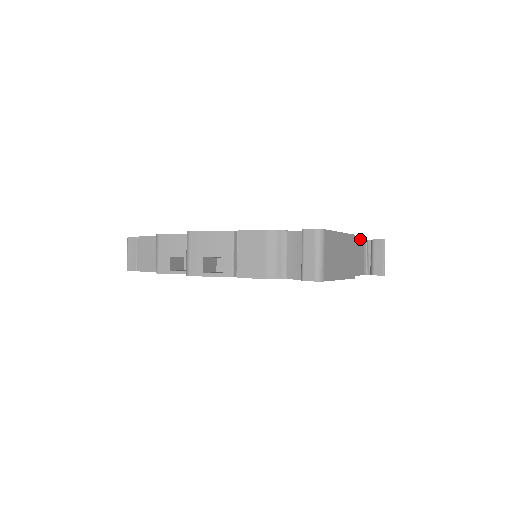
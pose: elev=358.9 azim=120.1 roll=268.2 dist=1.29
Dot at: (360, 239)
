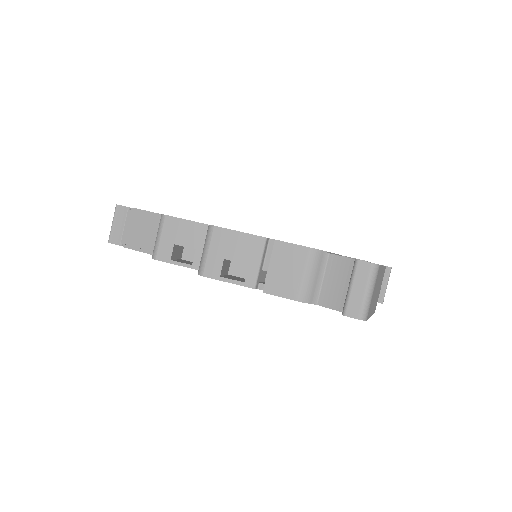
Dot at: occluded
